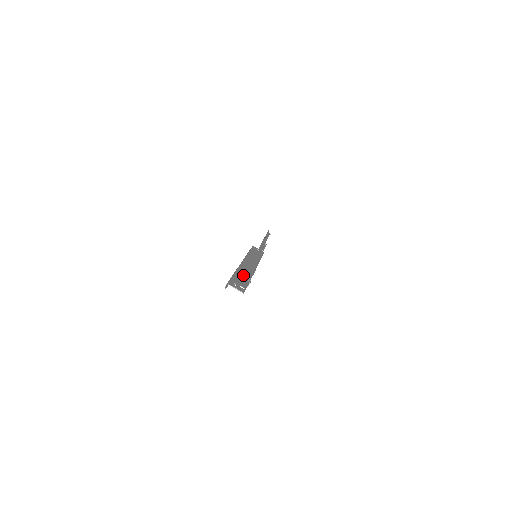
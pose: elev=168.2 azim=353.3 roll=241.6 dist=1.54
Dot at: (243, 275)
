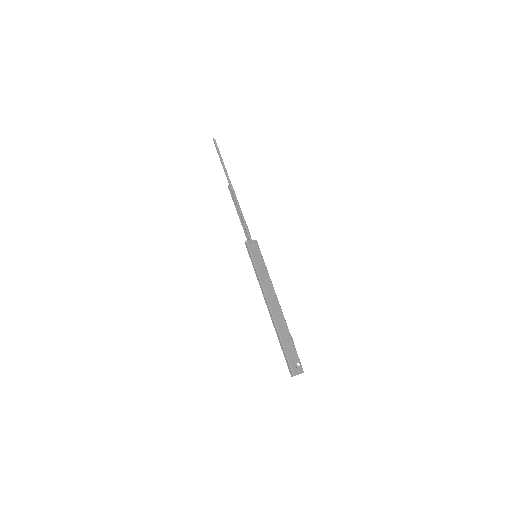
Dot at: (286, 338)
